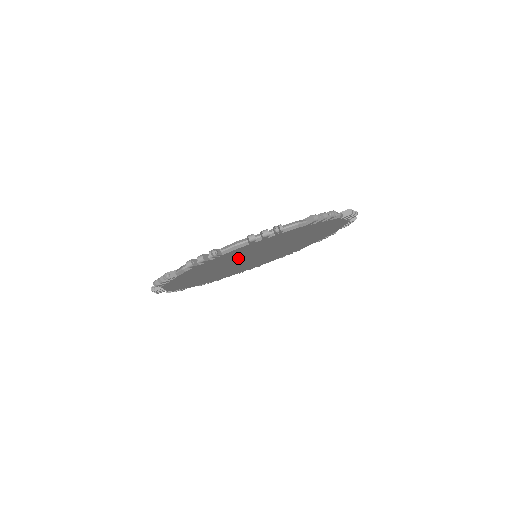
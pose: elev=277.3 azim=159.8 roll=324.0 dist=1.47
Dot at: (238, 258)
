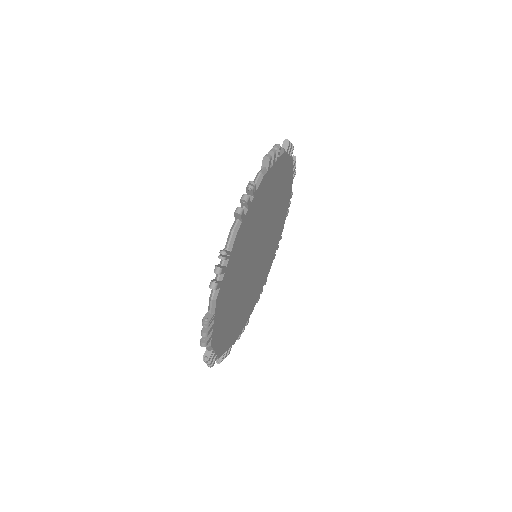
Dot at: (239, 283)
